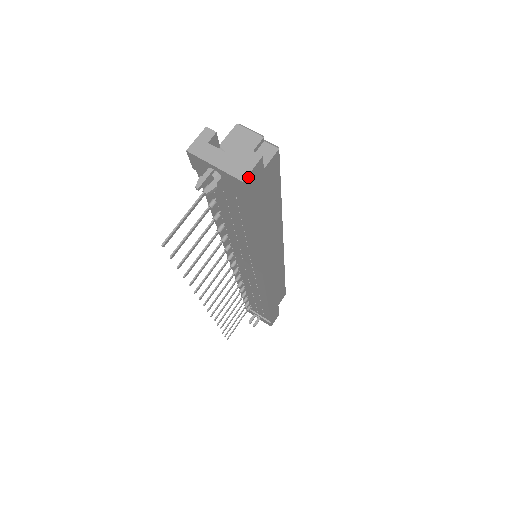
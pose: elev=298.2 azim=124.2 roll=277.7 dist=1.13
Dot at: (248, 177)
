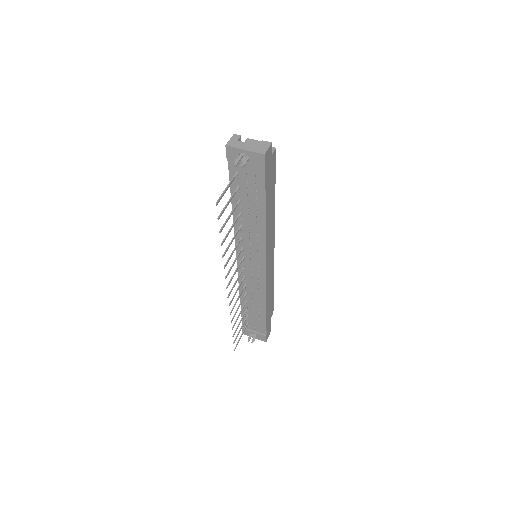
Dot at: (266, 153)
